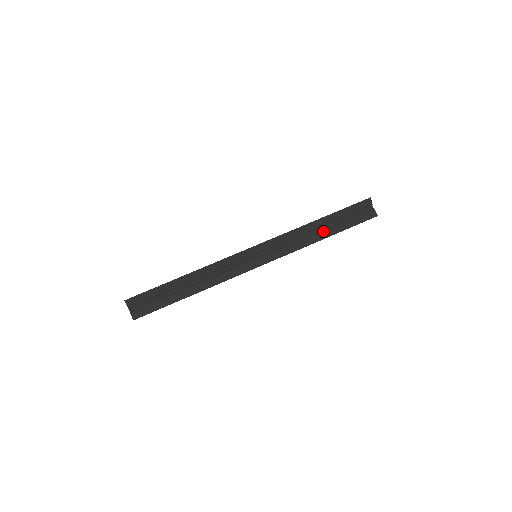
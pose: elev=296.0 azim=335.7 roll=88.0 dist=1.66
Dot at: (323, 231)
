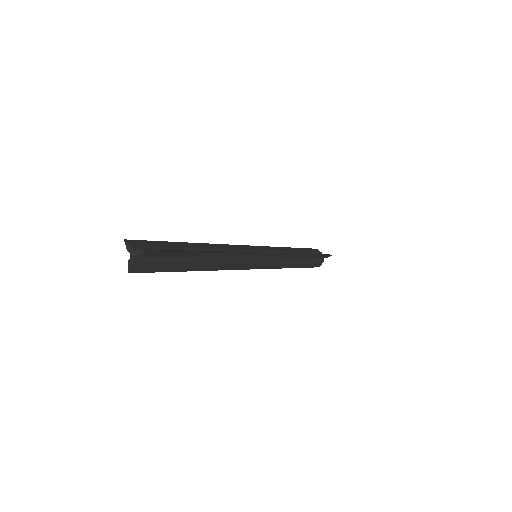
Dot at: (298, 262)
